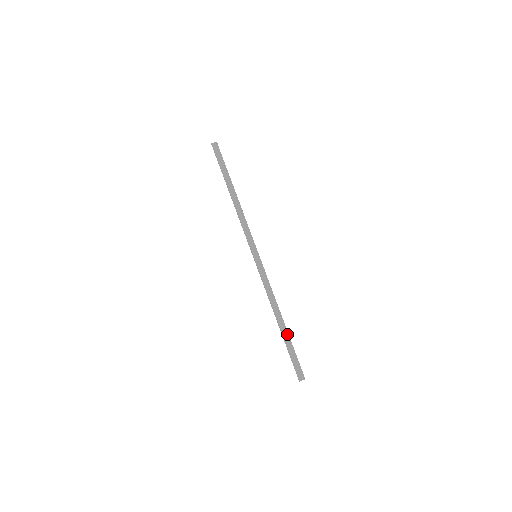
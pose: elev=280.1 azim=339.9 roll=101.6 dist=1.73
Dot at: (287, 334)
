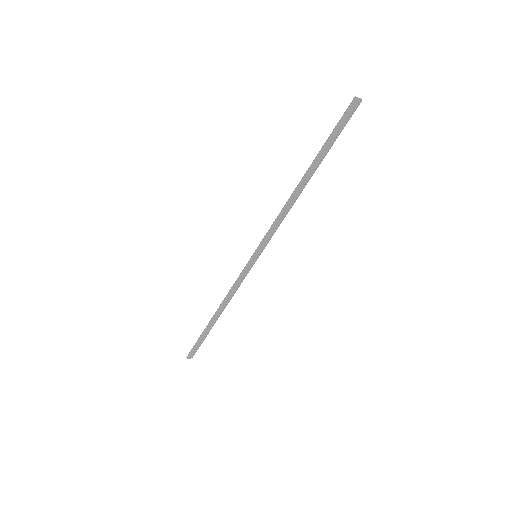
Dot at: occluded
